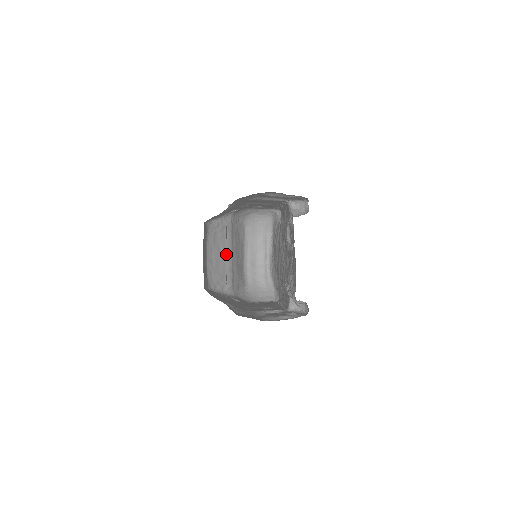
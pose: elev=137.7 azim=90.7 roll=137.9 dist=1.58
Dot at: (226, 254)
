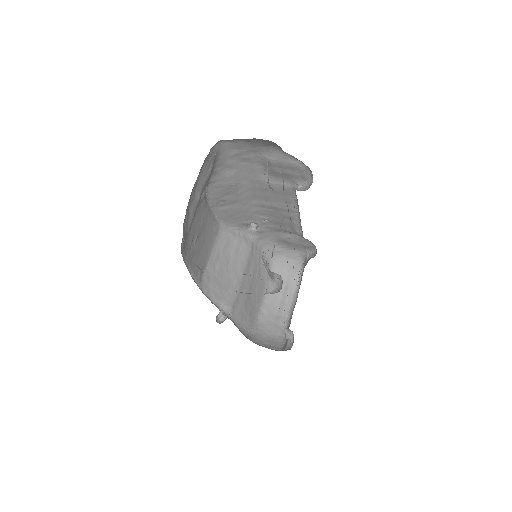
Dot at: (235, 273)
